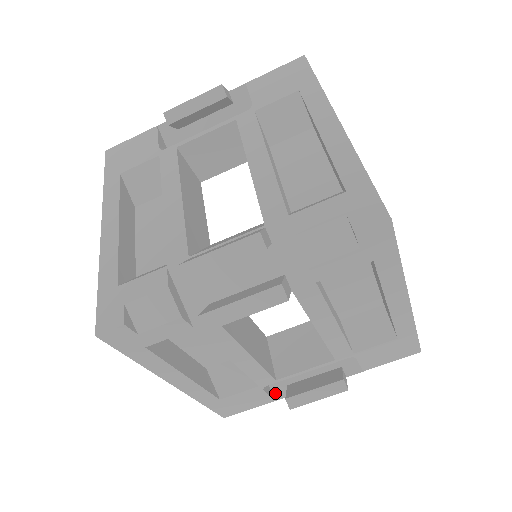
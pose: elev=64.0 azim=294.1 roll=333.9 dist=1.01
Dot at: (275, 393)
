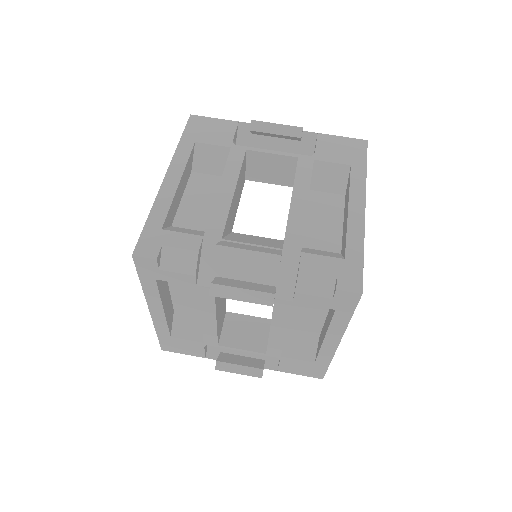
Dot at: (209, 353)
